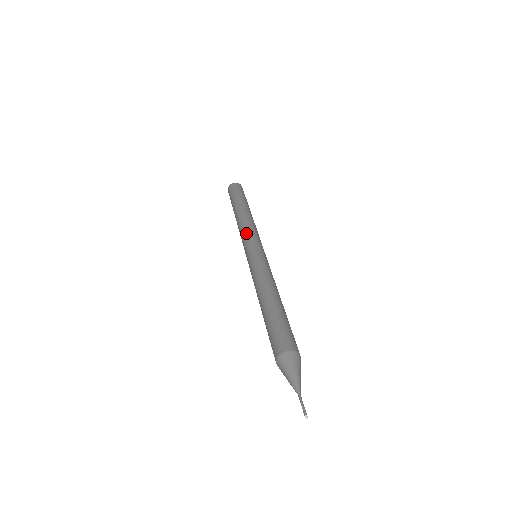
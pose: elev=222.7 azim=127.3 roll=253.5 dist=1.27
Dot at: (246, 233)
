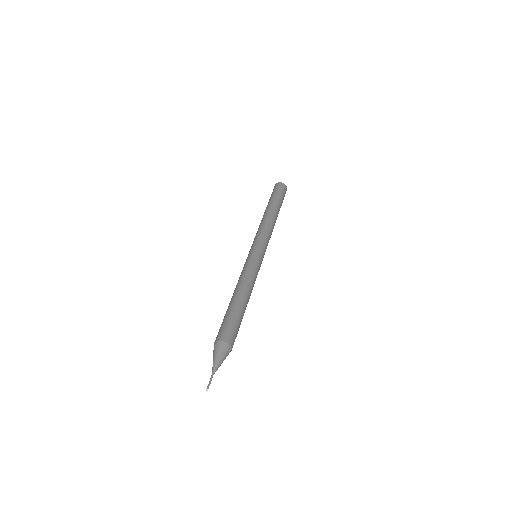
Dot at: (256, 235)
